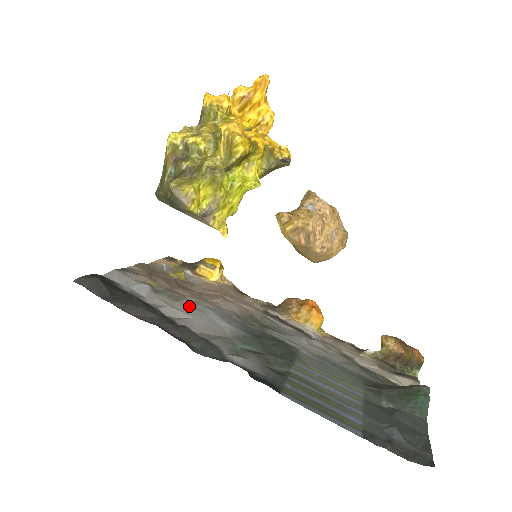
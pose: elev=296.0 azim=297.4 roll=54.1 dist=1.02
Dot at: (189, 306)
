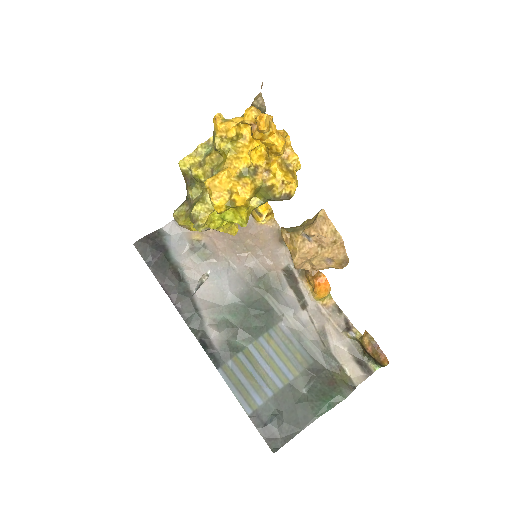
Dot at: (210, 267)
